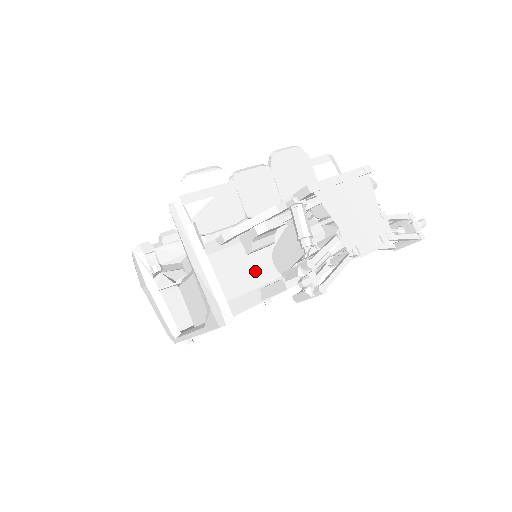
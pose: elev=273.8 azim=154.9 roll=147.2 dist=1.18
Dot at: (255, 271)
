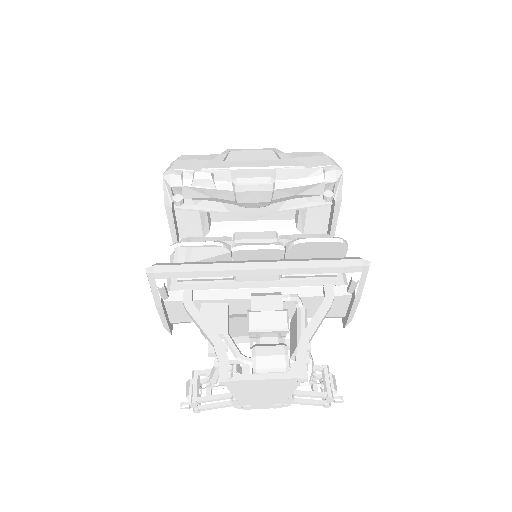
Dot at: occluded
